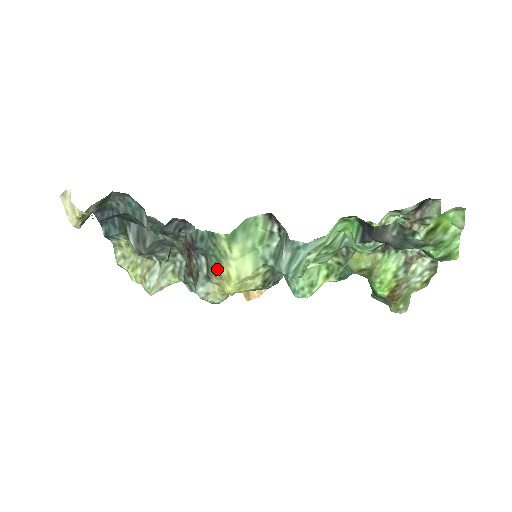
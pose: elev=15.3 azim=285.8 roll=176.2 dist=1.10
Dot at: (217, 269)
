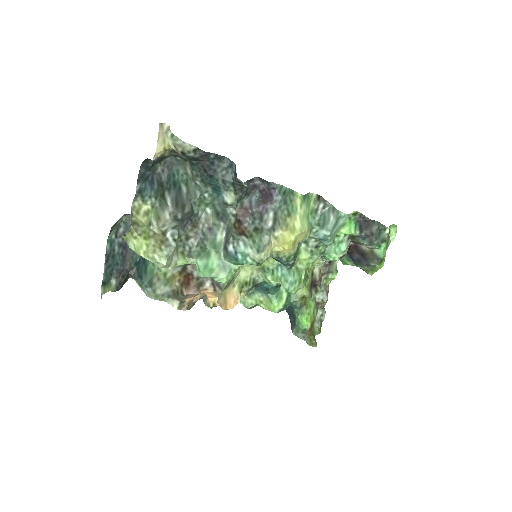
Dot at: (286, 221)
